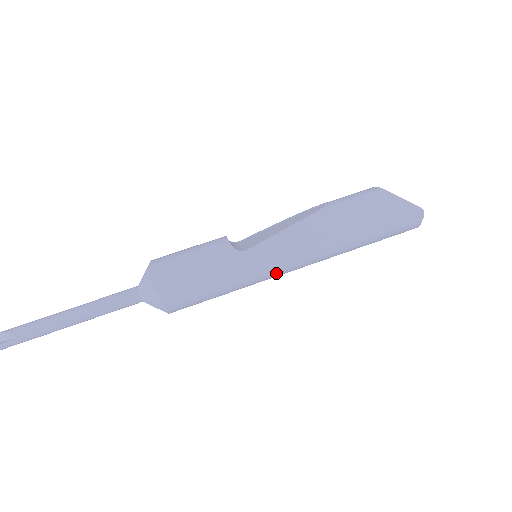
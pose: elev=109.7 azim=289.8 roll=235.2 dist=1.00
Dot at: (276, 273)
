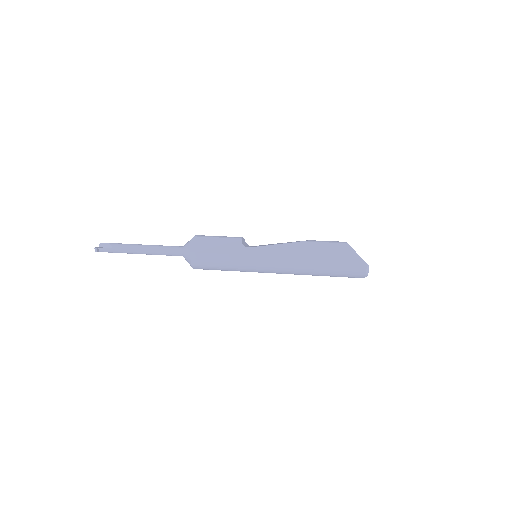
Dot at: (261, 268)
